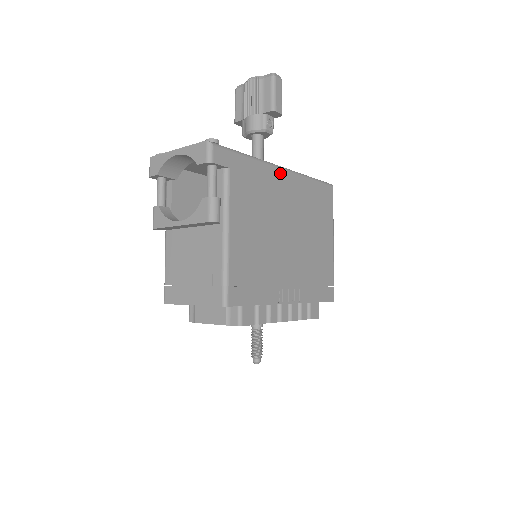
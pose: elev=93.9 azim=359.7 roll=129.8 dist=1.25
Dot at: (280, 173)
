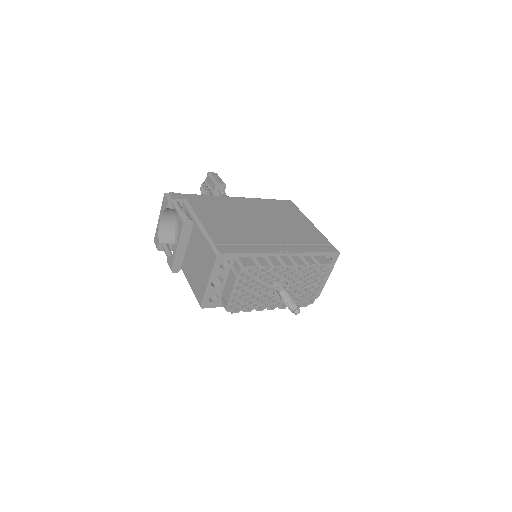
Dot at: (233, 199)
